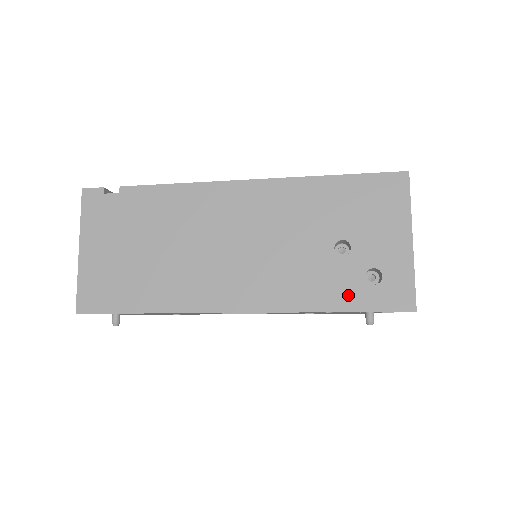
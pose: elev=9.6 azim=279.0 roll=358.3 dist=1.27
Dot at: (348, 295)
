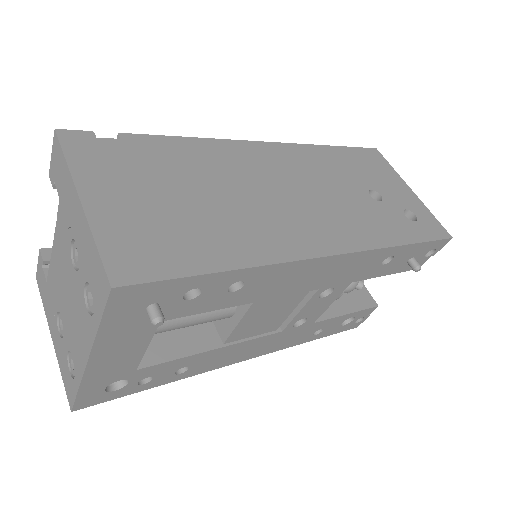
Dot at: (406, 230)
